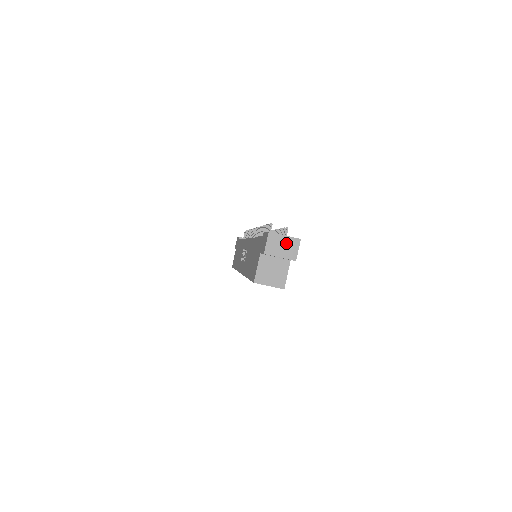
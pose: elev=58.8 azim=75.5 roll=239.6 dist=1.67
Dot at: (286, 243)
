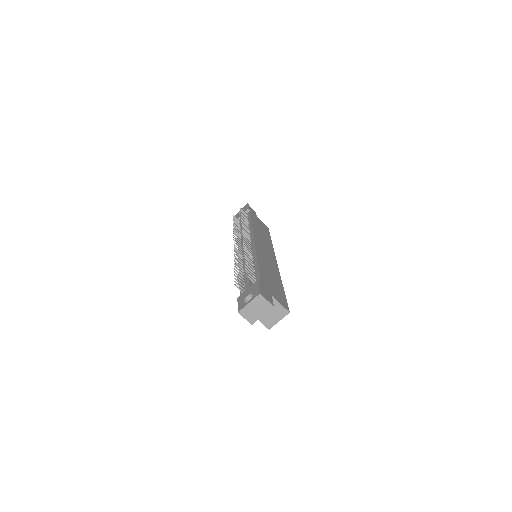
Dot at: (255, 306)
